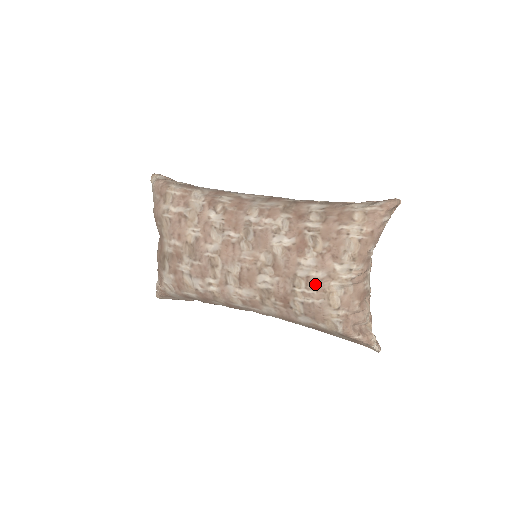
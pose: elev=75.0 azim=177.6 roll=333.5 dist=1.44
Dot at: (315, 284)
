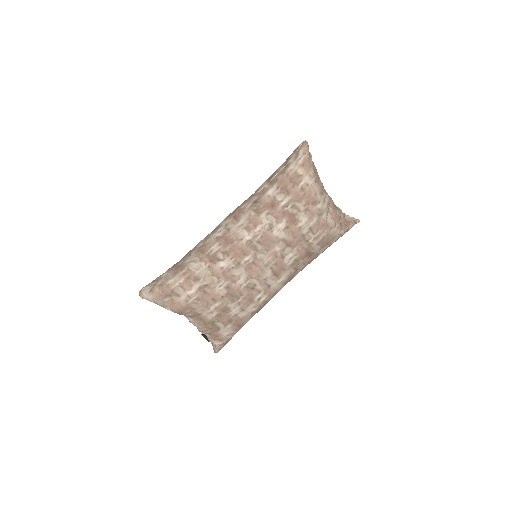
Dot at: (317, 227)
